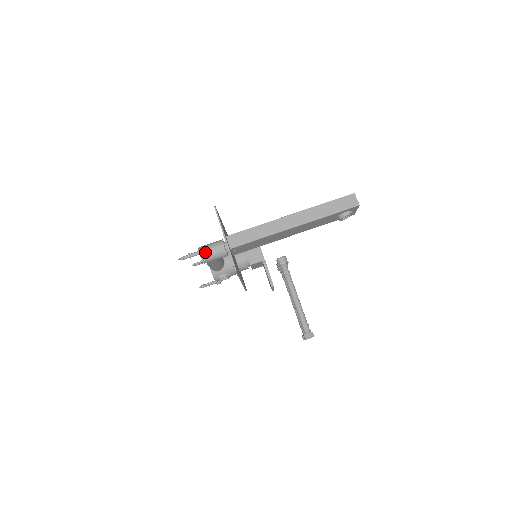
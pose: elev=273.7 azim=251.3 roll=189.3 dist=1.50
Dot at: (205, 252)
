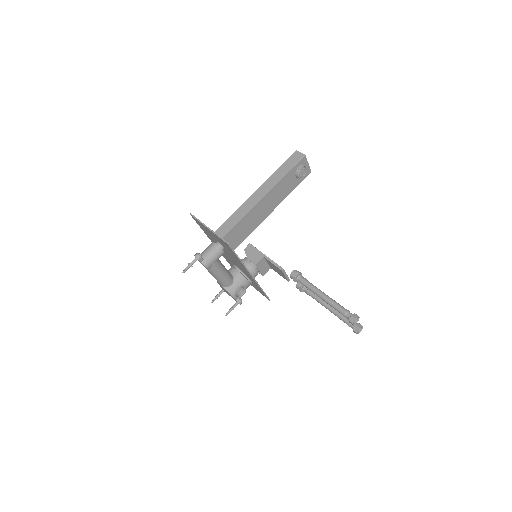
Dot at: (202, 257)
